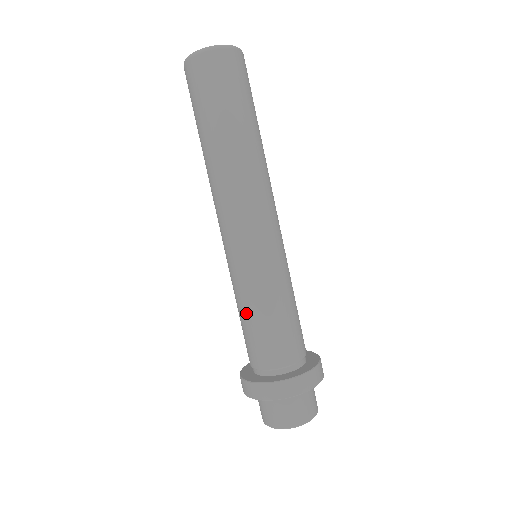
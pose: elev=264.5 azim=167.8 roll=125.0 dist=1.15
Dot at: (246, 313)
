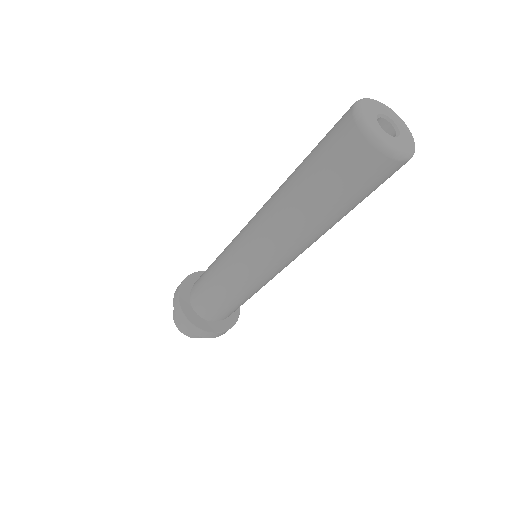
Dot at: (216, 288)
